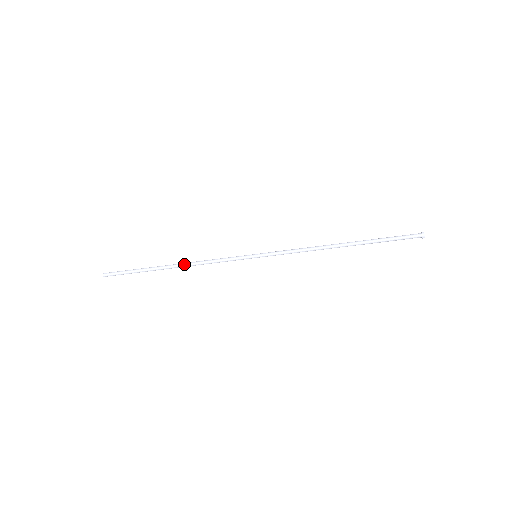
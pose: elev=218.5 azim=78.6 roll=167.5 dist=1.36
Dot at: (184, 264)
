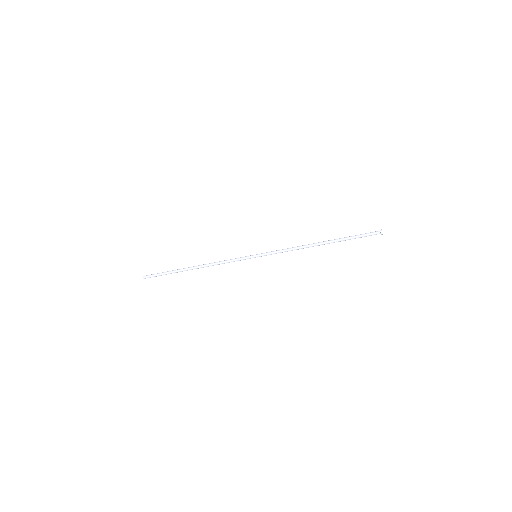
Dot at: (203, 266)
